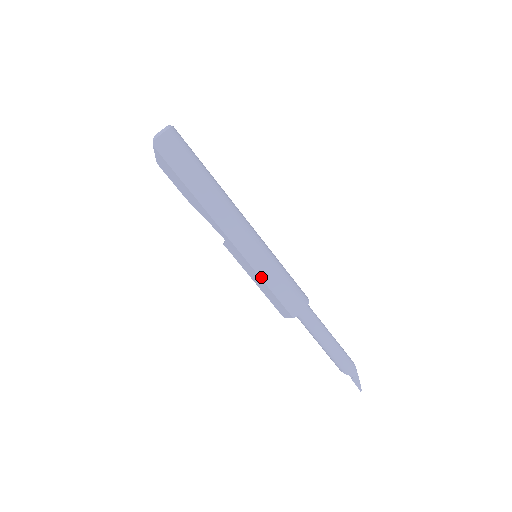
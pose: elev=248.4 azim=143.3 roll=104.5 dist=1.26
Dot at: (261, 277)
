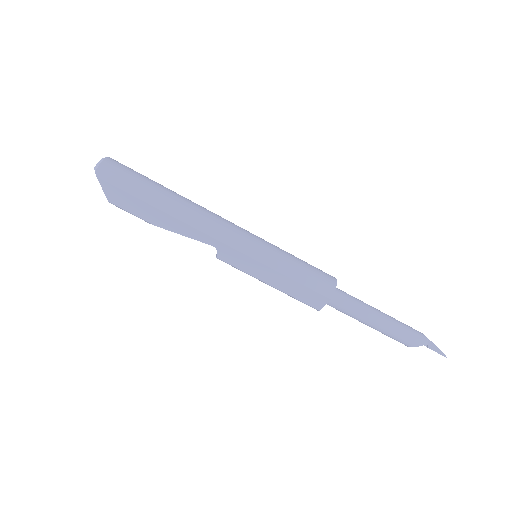
Dot at: (274, 268)
